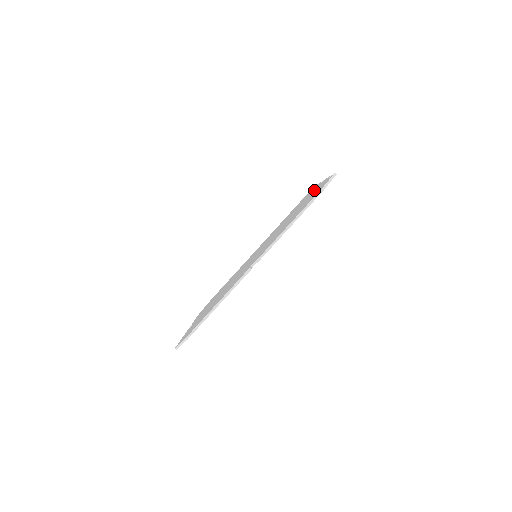
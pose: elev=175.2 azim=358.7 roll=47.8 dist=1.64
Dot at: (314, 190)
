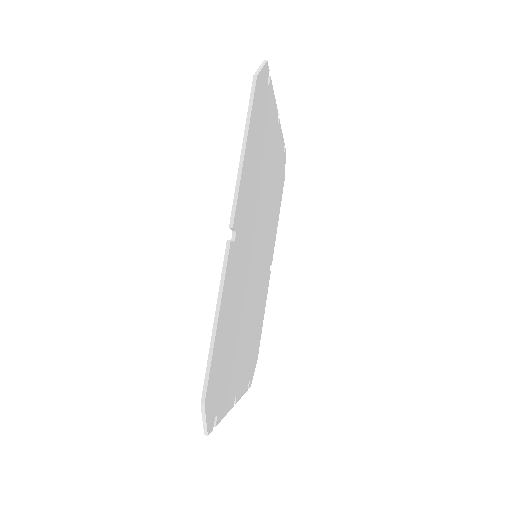
Dot at: occluded
